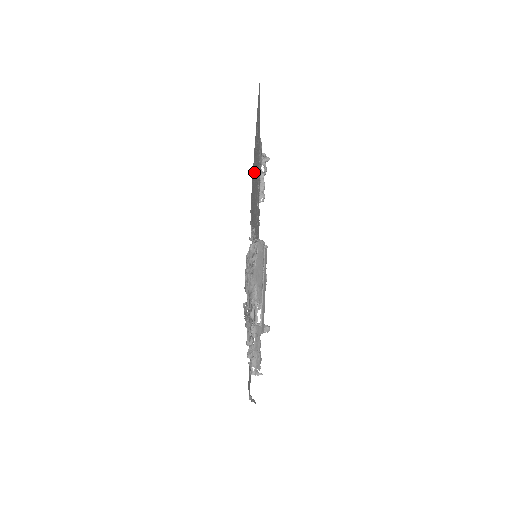
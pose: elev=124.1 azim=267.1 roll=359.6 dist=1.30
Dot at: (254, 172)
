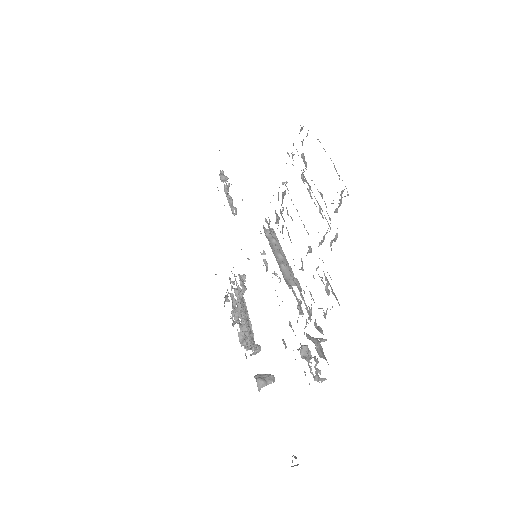
Dot at: occluded
